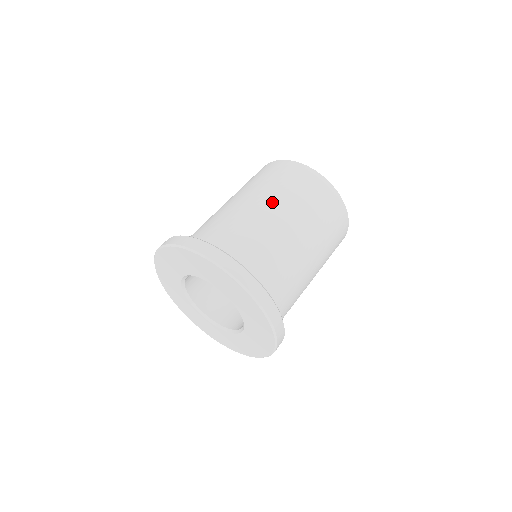
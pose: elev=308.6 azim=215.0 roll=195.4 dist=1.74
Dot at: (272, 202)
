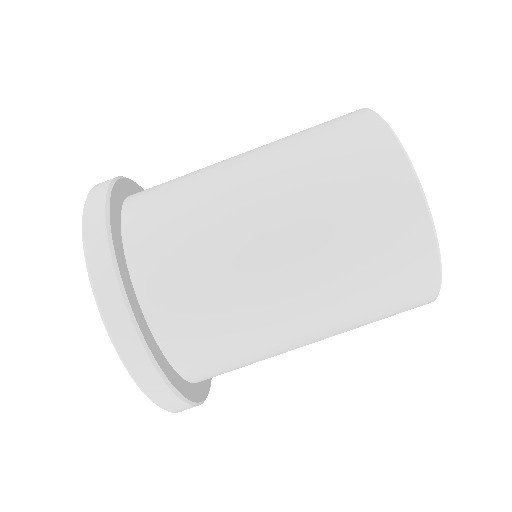
Dot at: (308, 286)
